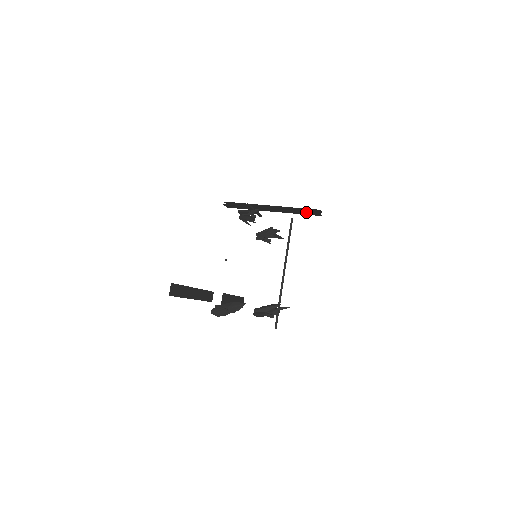
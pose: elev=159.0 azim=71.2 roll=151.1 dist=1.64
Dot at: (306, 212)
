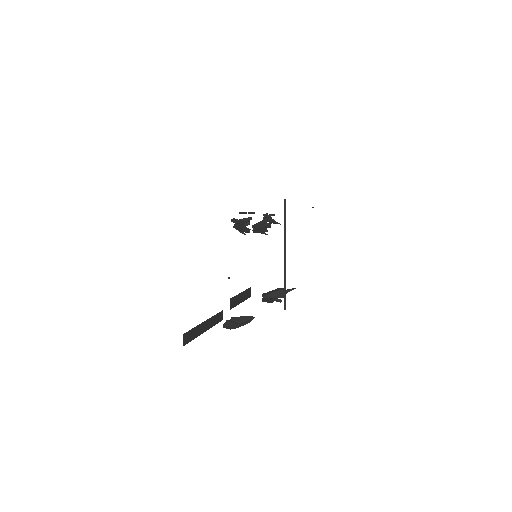
Dot at: occluded
